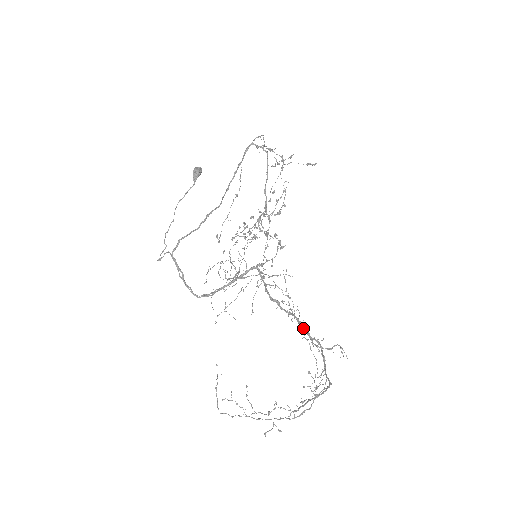
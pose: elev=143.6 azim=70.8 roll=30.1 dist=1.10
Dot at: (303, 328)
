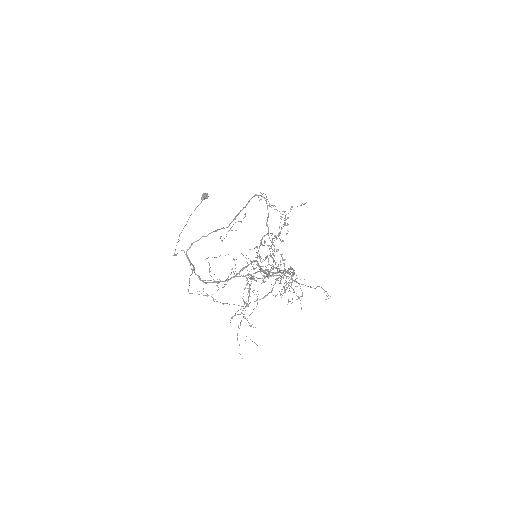
Dot at: occluded
